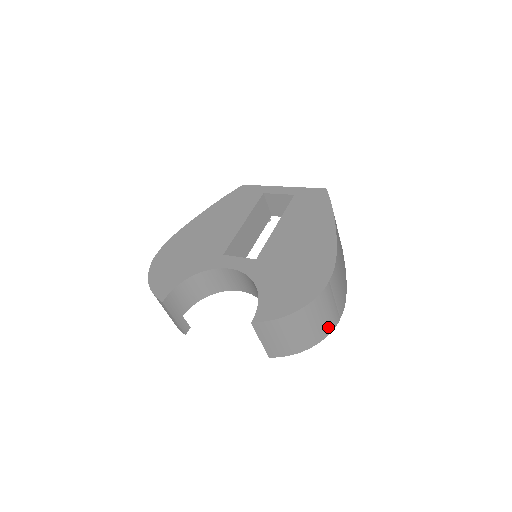
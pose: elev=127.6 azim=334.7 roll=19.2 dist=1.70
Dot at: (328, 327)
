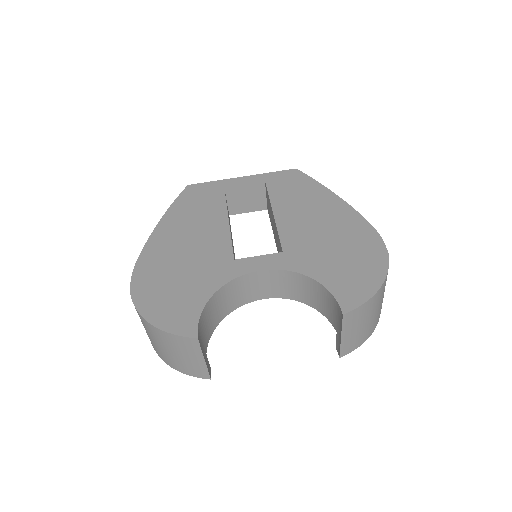
Dot at: occluded
